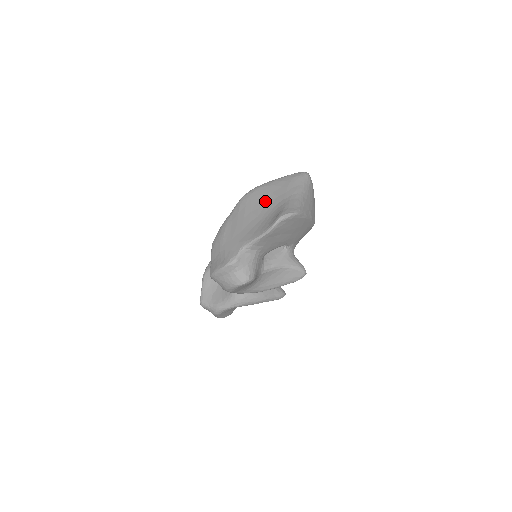
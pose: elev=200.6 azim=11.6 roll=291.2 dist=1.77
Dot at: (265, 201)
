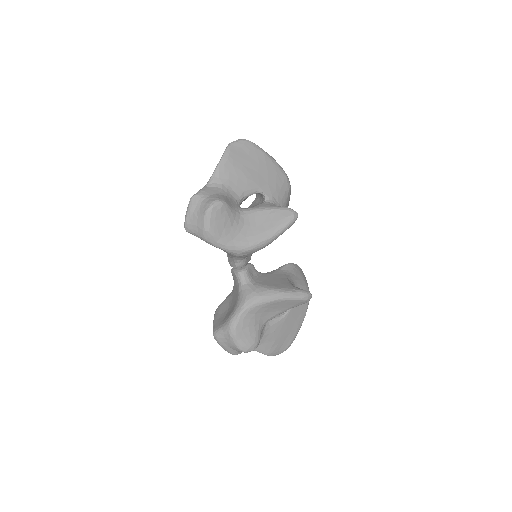
Dot at: occluded
